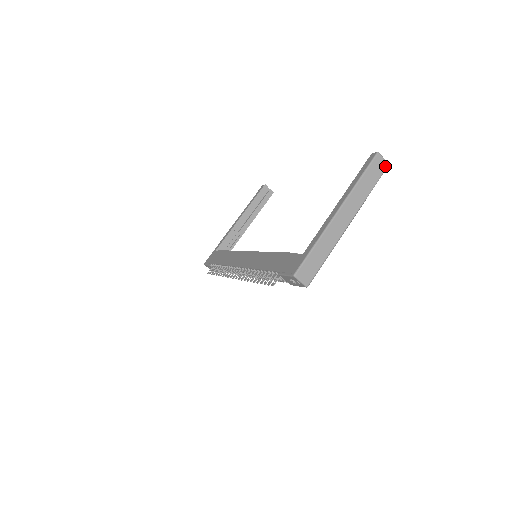
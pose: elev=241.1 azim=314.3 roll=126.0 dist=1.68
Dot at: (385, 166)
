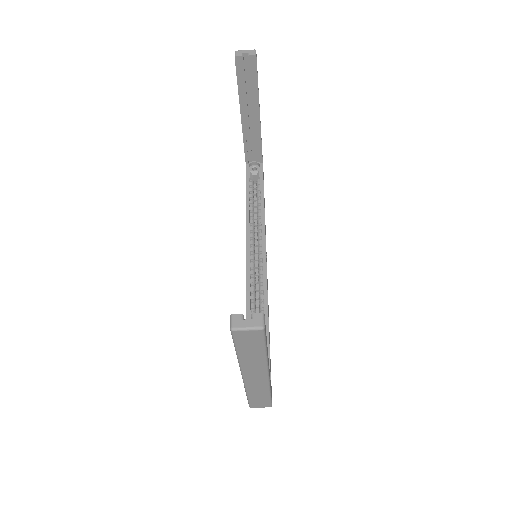
Dot at: (258, 333)
